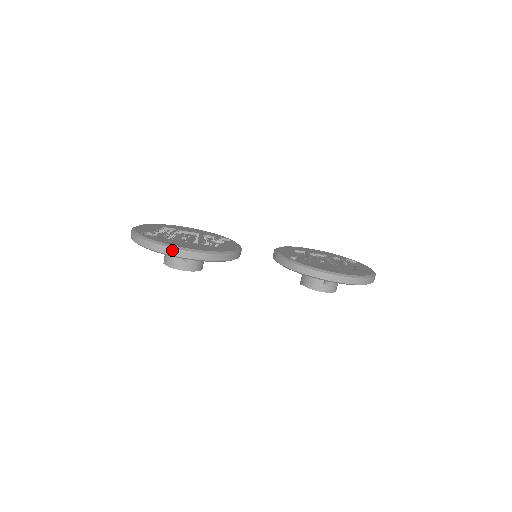
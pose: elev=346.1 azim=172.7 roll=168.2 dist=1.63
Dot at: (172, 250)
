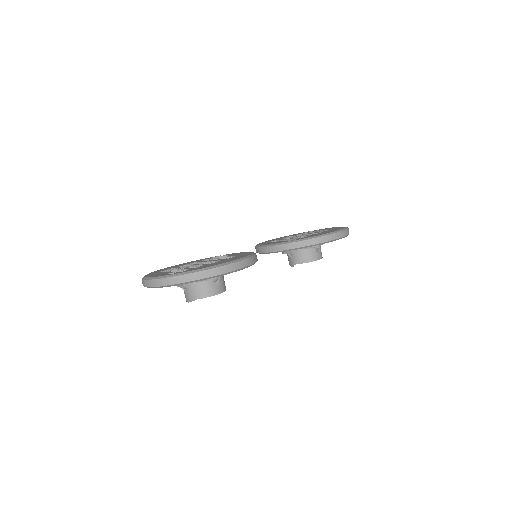
Dot at: (222, 268)
